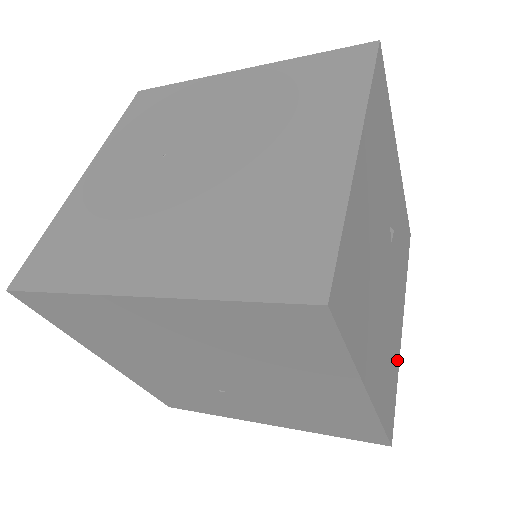
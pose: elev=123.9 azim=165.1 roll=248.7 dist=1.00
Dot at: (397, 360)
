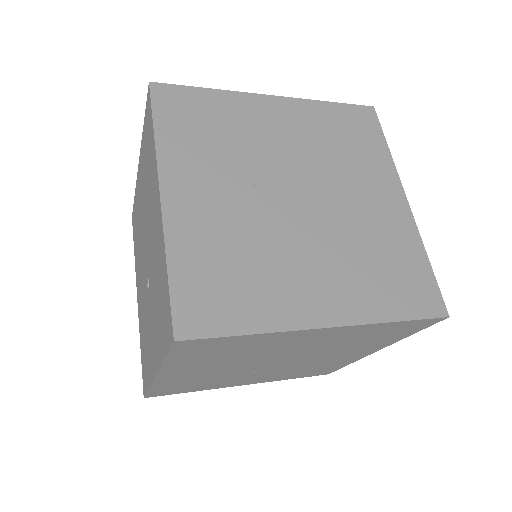
Dot at: occluded
